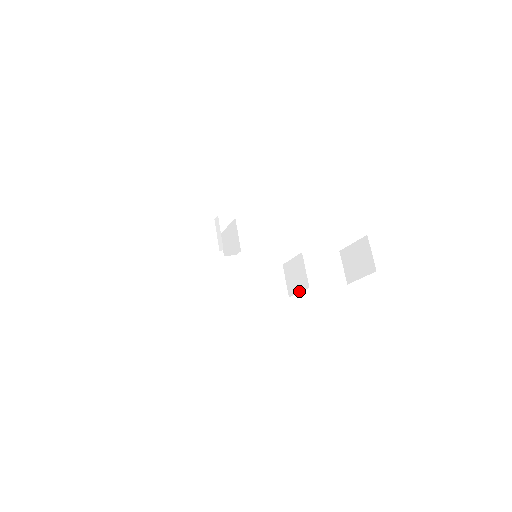
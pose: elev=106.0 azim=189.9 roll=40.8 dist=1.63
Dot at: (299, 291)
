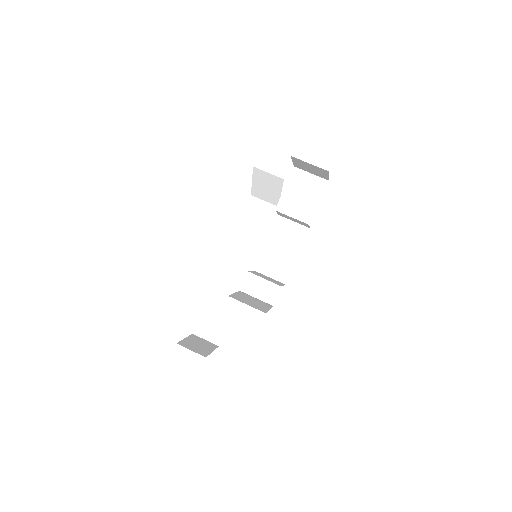
Dot at: occluded
